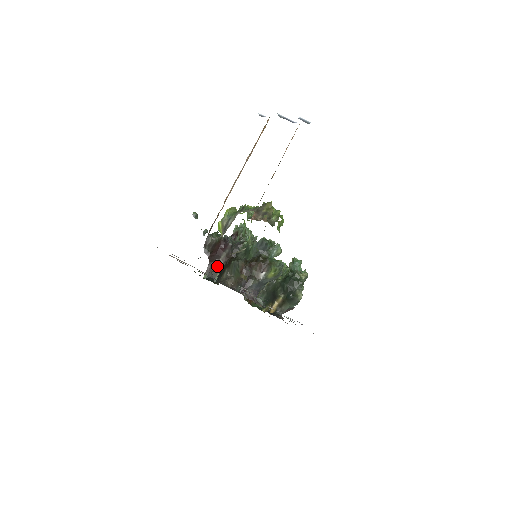
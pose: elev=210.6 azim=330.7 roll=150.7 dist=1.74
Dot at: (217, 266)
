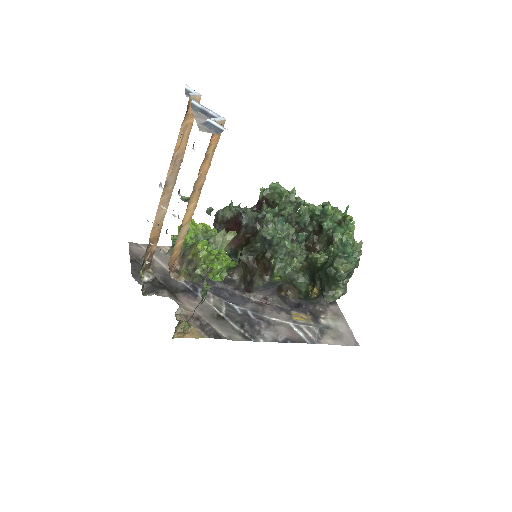
Dot at: (238, 242)
